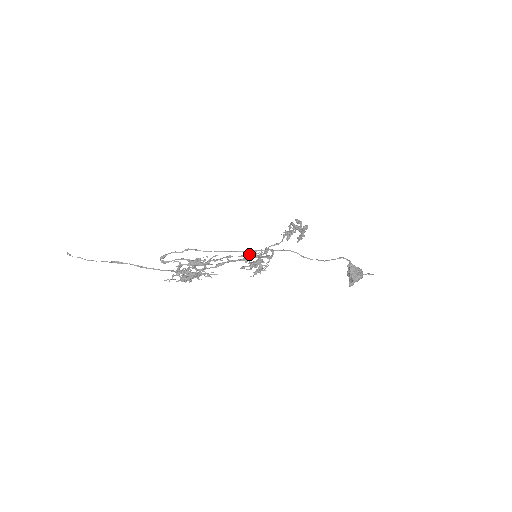
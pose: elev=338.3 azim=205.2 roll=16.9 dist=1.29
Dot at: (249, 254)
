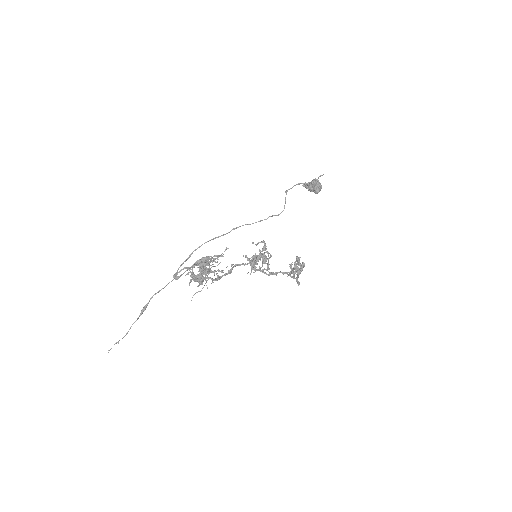
Dot at: occluded
